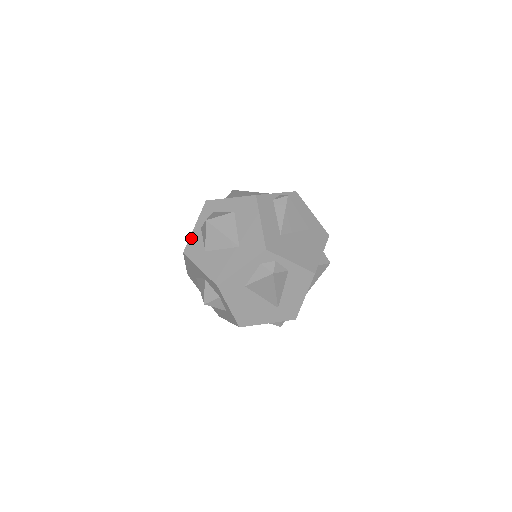
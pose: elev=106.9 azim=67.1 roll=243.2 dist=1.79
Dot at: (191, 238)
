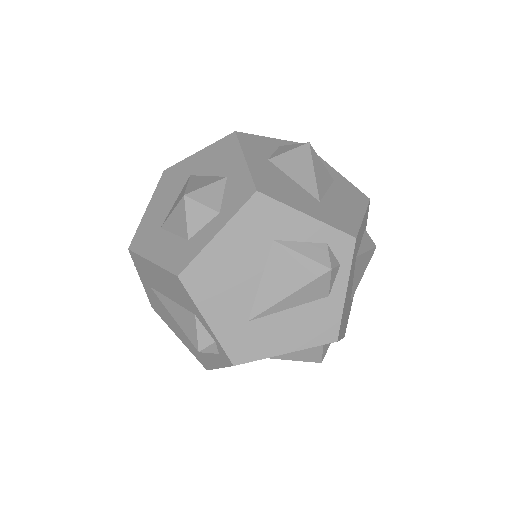
Dot at: (259, 137)
